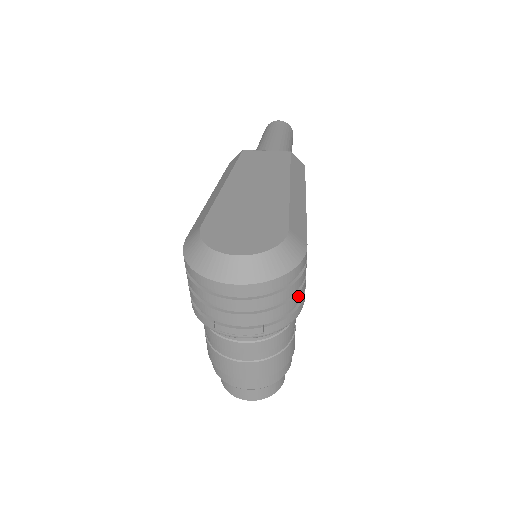
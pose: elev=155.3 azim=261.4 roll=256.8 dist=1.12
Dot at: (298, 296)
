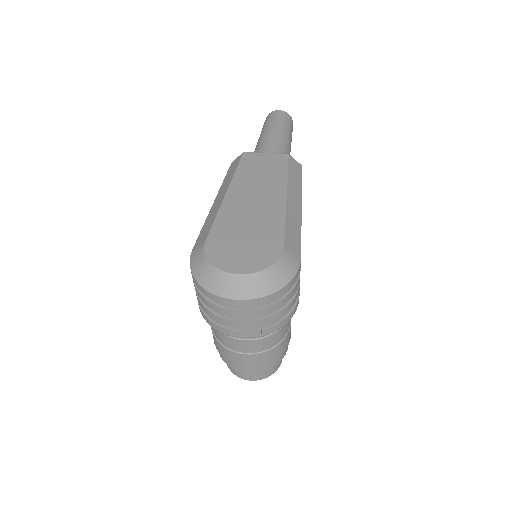
Dot at: (292, 302)
